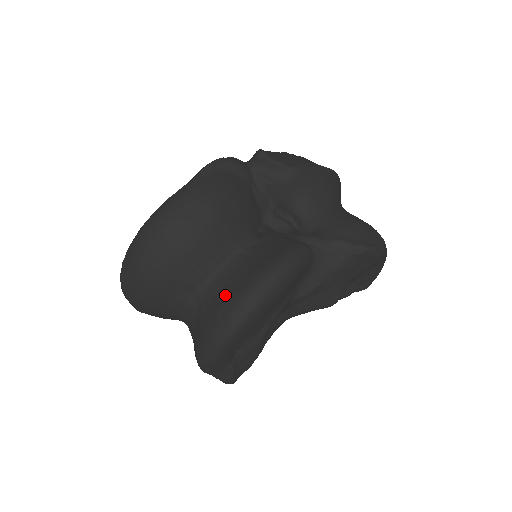
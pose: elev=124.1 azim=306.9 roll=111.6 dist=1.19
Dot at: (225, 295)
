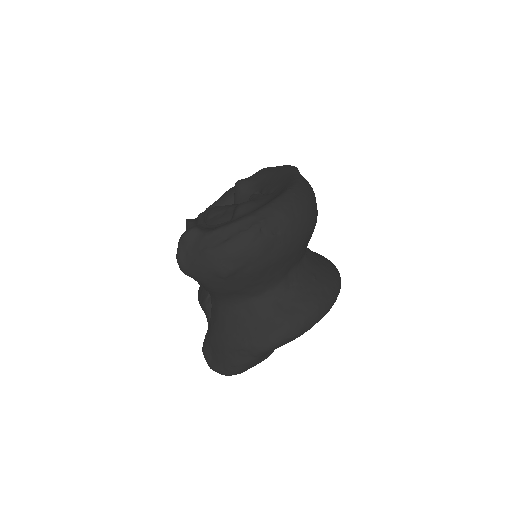
Dot at: (321, 277)
